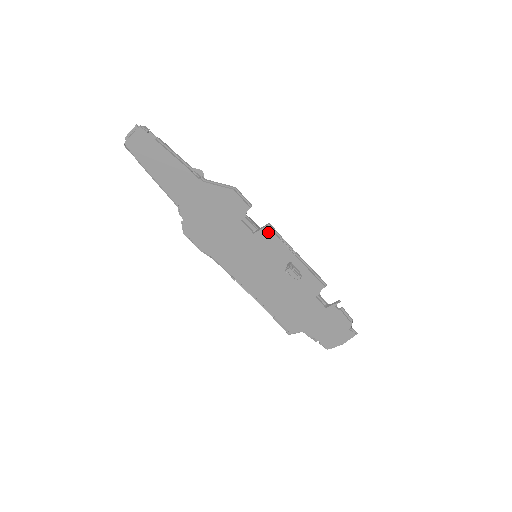
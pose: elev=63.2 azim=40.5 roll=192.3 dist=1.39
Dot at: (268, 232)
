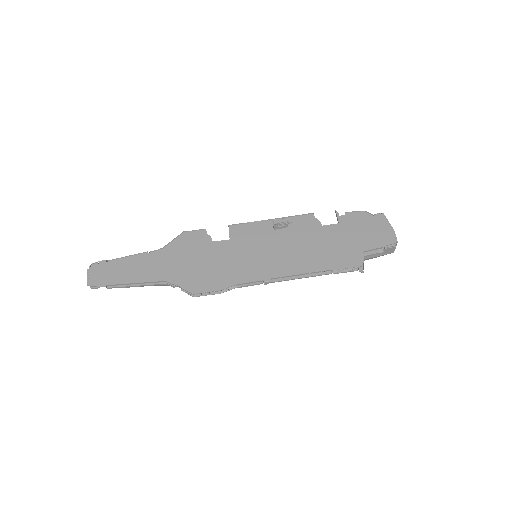
Dot at: (235, 229)
